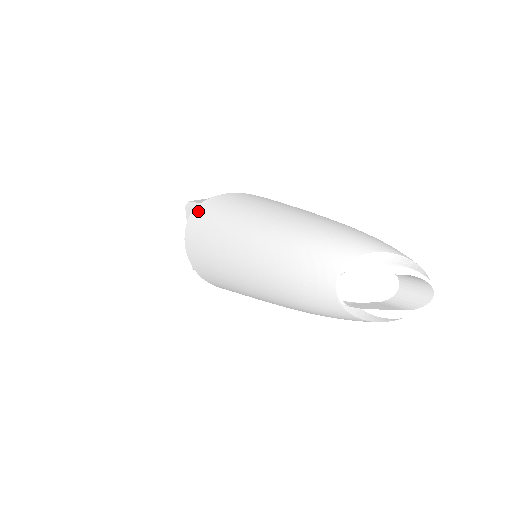
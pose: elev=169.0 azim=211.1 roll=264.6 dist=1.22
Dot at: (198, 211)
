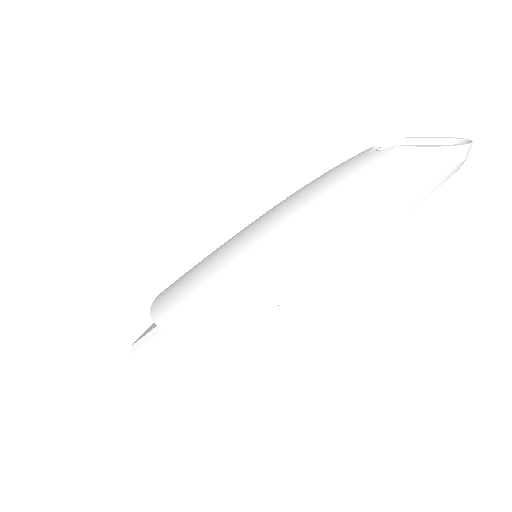
Dot at: occluded
